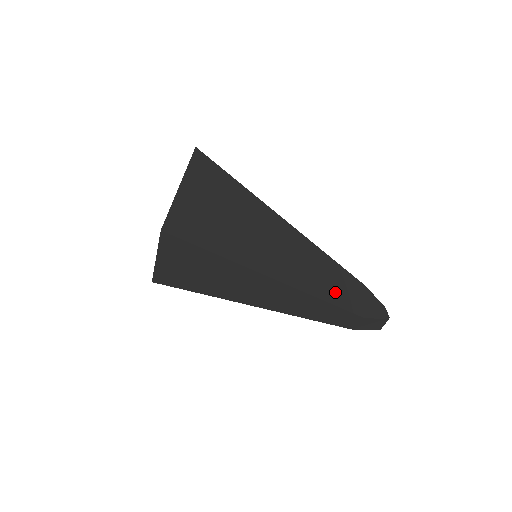
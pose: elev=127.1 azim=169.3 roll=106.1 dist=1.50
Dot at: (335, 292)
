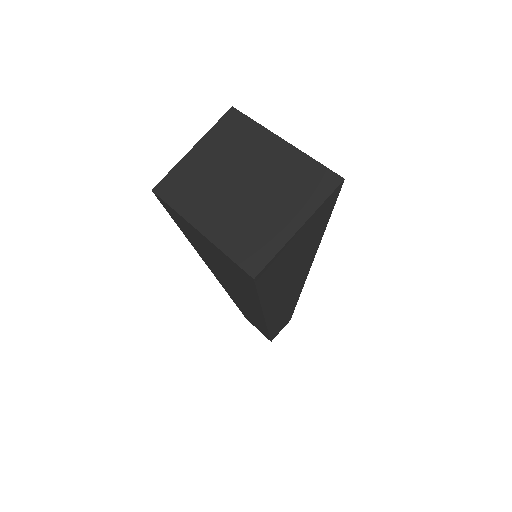
Dot at: occluded
